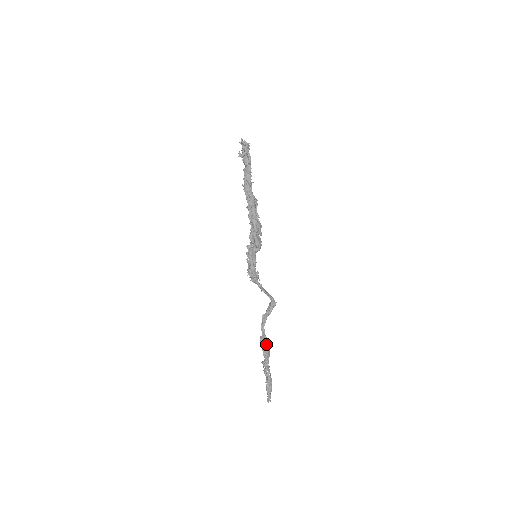
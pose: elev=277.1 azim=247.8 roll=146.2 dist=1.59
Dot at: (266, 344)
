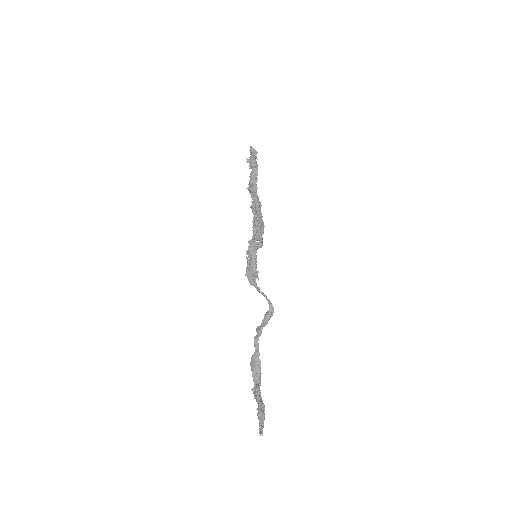
Dot at: (258, 365)
